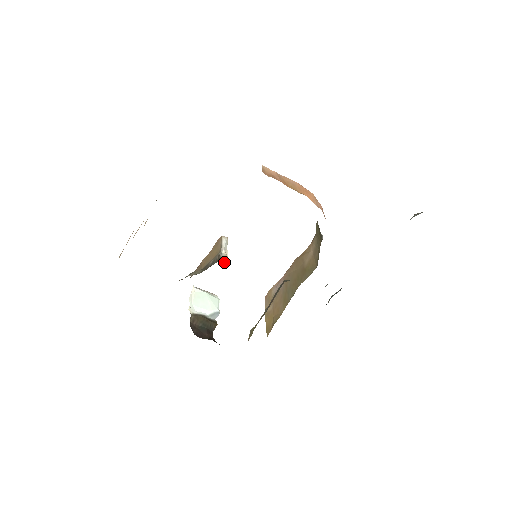
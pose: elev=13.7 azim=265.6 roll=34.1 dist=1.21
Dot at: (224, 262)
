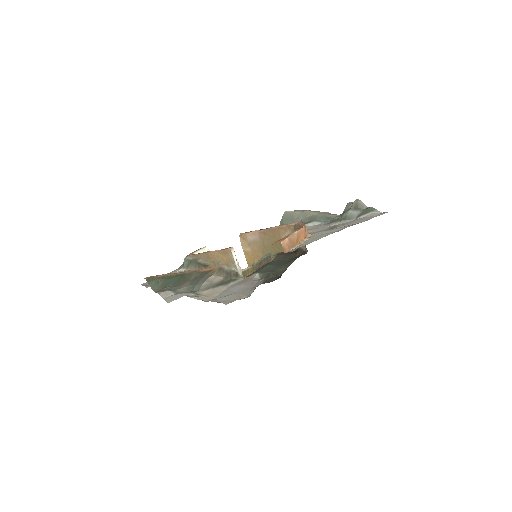
Dot at: (242, 277)
